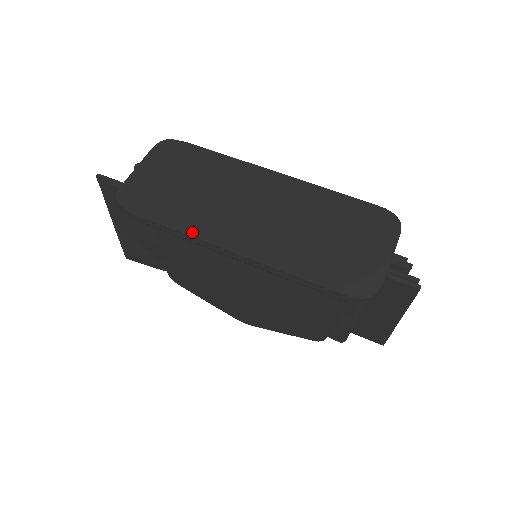
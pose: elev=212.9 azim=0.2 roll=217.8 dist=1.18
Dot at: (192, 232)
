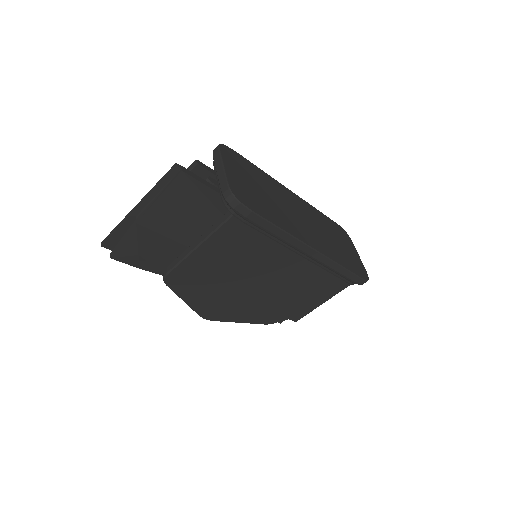
Dot at: (291, 233)
